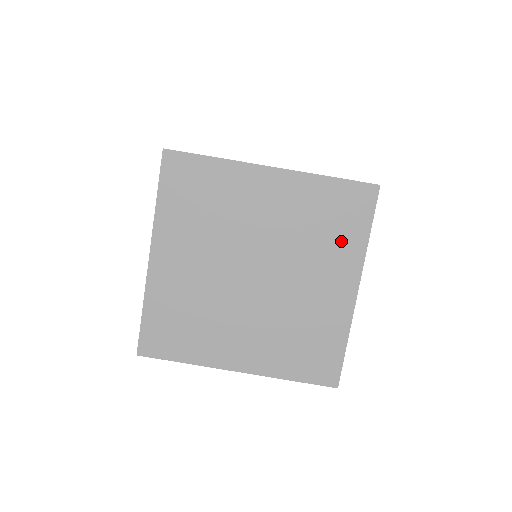
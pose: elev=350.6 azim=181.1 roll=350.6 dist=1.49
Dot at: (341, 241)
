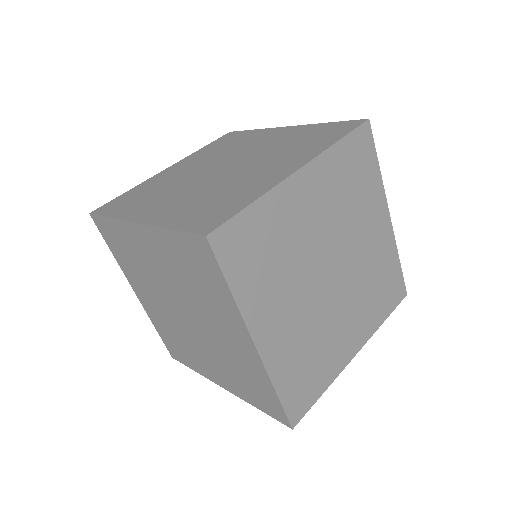
Dot at: (241, 386)
